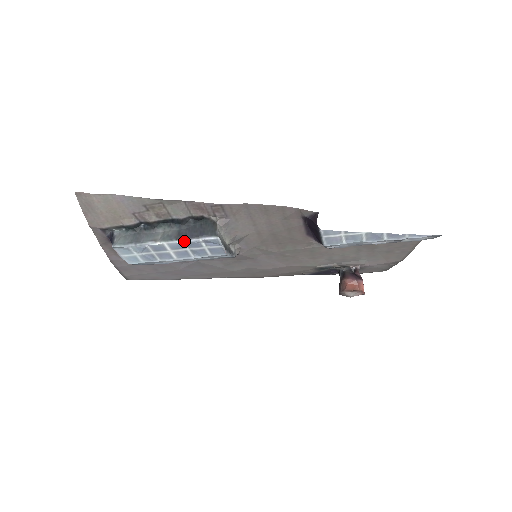
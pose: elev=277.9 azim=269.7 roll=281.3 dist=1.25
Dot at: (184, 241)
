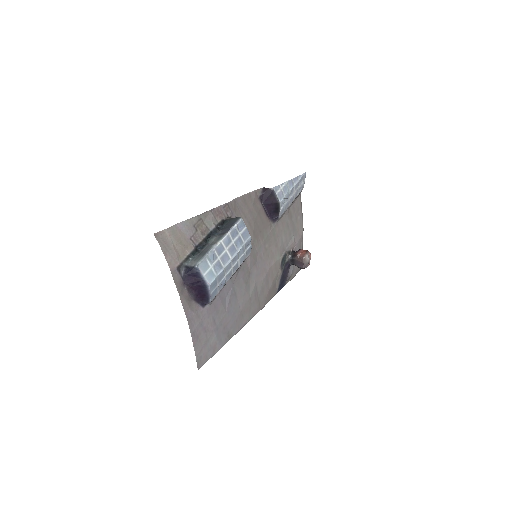
Dot at: (229, 232)
